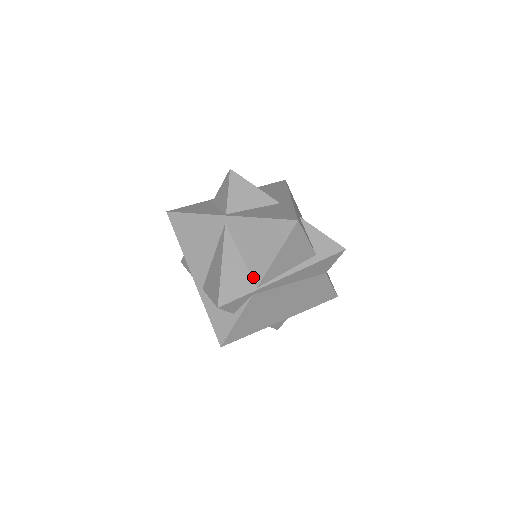
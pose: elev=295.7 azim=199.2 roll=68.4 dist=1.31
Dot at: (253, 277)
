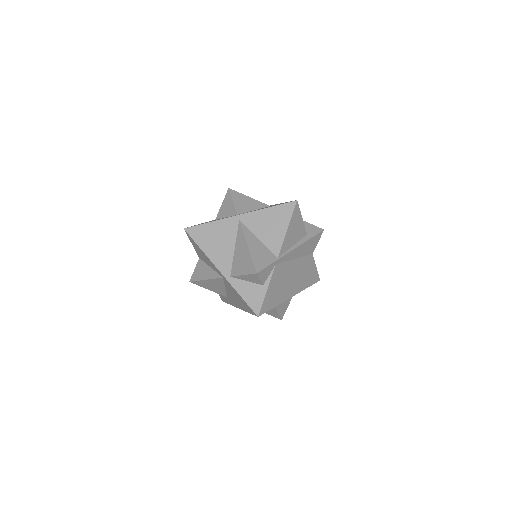
Dot at: (273, 251)
